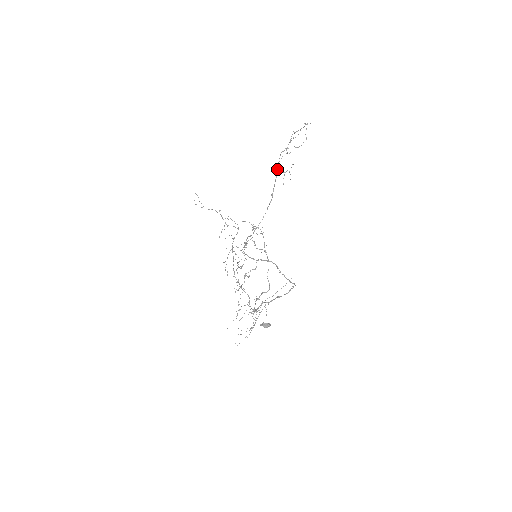
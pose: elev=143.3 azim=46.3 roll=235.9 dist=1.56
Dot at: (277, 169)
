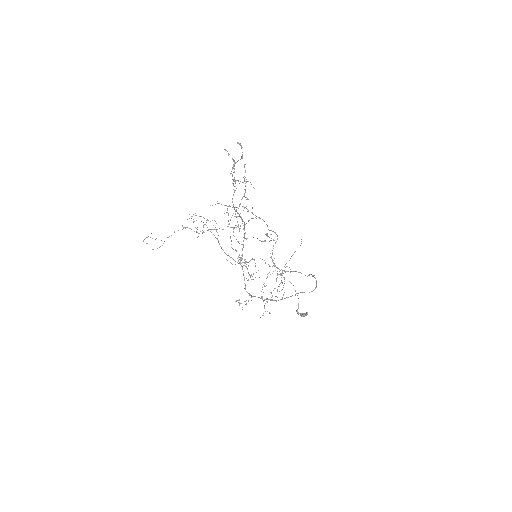
Dot at: (235, 211)
